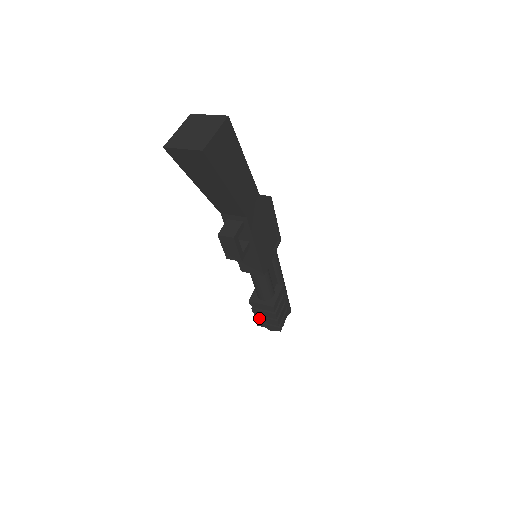
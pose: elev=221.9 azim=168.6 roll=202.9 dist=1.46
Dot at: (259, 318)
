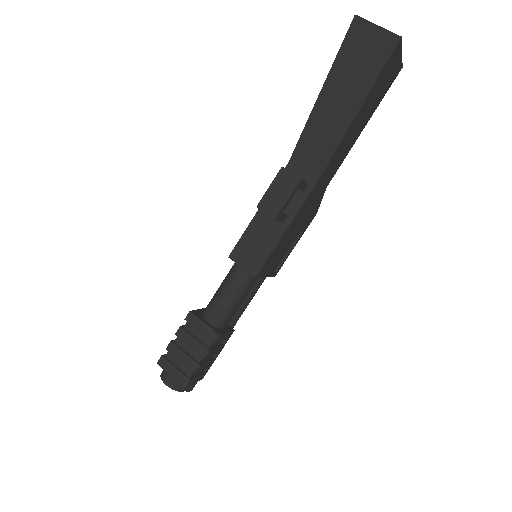
Dot at: (174, 349)
